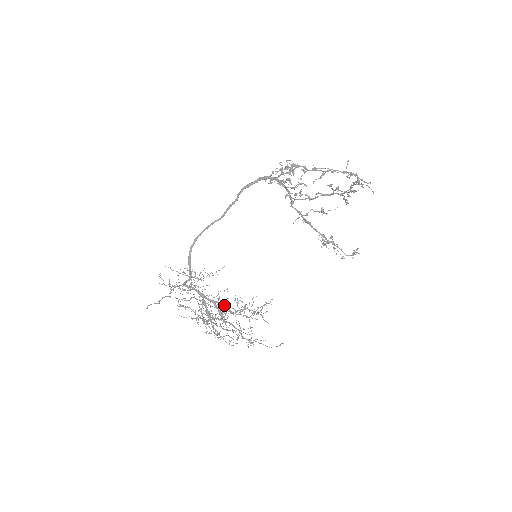
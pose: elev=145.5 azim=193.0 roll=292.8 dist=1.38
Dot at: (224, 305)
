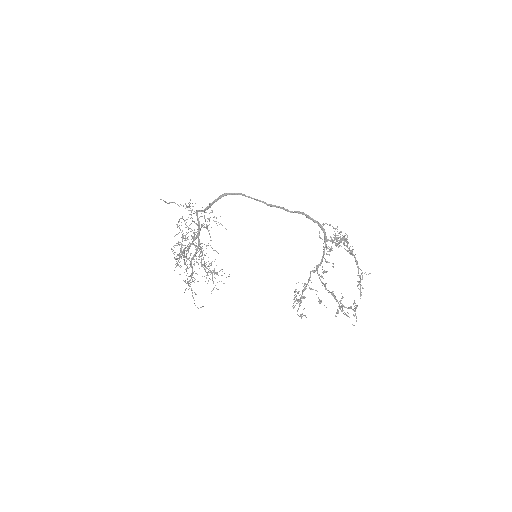
Dot at: occluded
